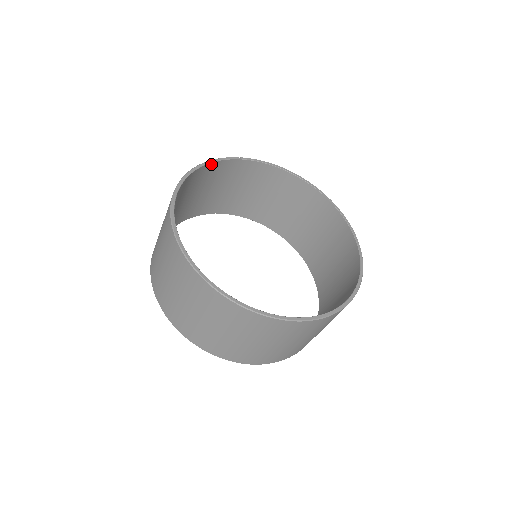
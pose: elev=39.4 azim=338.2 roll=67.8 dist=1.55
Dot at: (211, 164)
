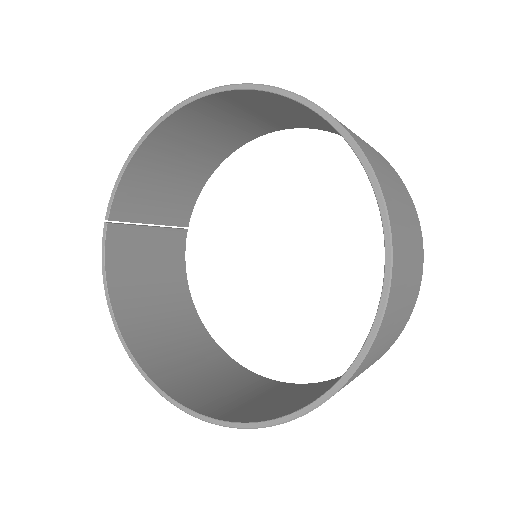
Dot at: (108, 274)
